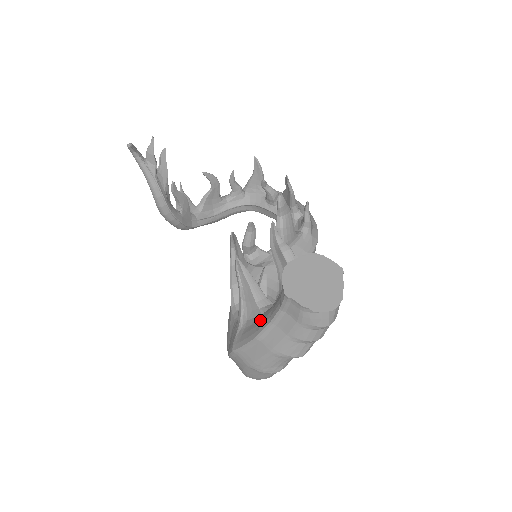
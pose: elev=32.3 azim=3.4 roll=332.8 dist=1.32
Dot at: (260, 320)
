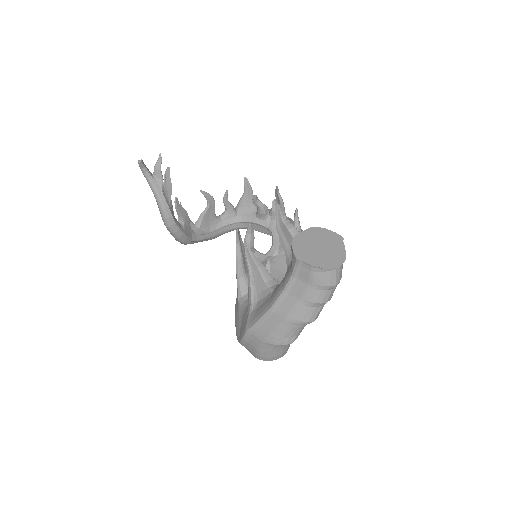
Dot at: (271, 295)
